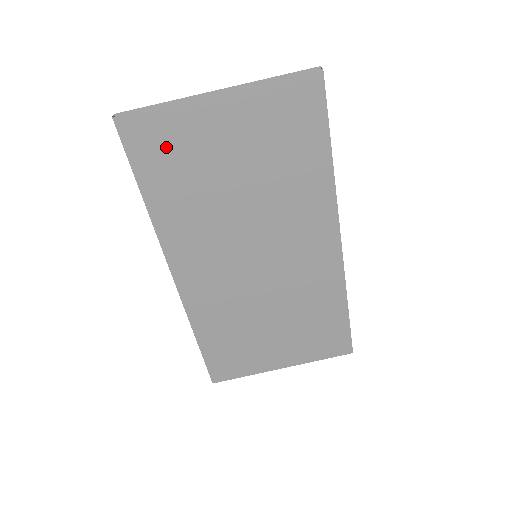
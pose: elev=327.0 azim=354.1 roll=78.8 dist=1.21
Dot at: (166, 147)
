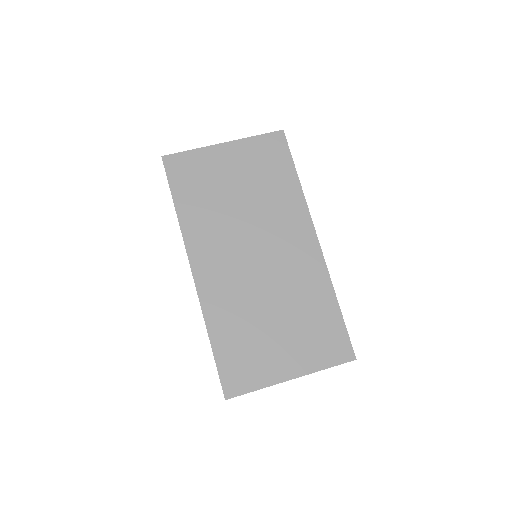
Dot at: (192, 173)
